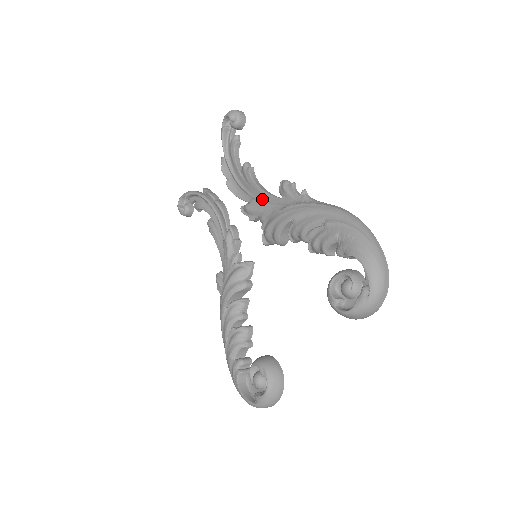
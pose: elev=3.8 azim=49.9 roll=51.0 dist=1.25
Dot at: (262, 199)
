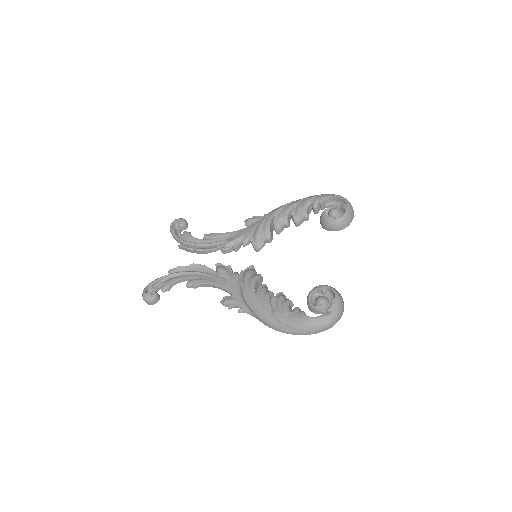
Dot at: (236, 234)
